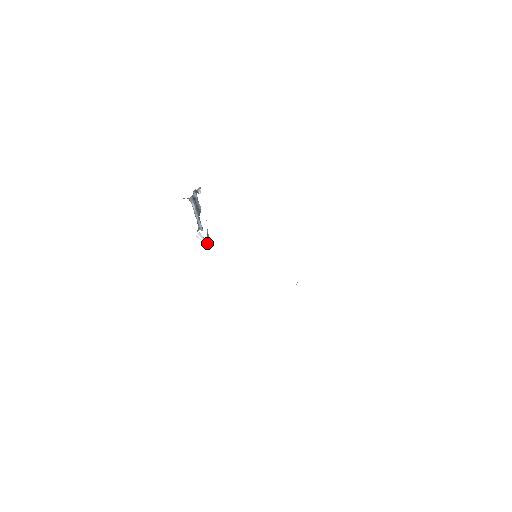
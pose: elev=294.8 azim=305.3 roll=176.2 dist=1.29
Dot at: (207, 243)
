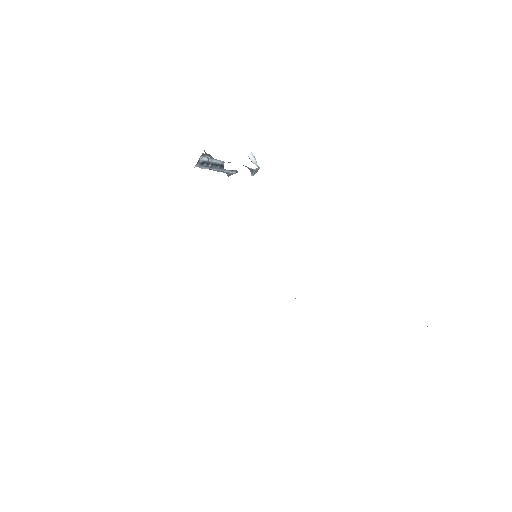
Dot at: (252, 175)
